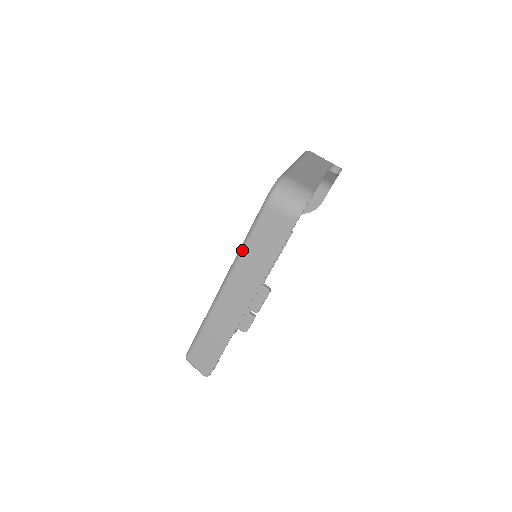
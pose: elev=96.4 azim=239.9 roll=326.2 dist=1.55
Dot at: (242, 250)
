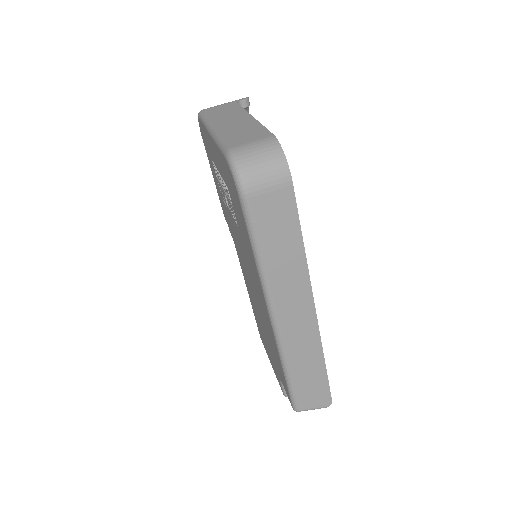
Dot at: (261, 266)
